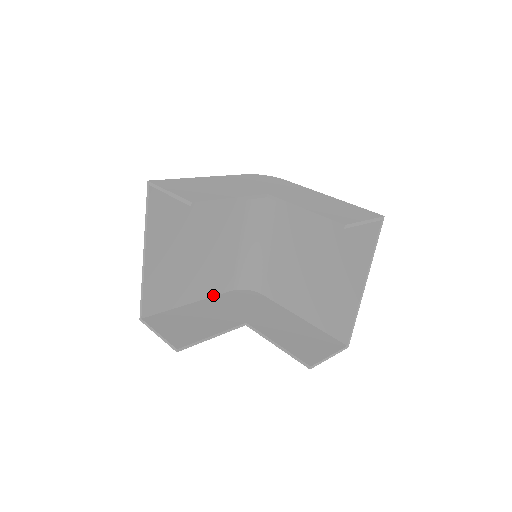
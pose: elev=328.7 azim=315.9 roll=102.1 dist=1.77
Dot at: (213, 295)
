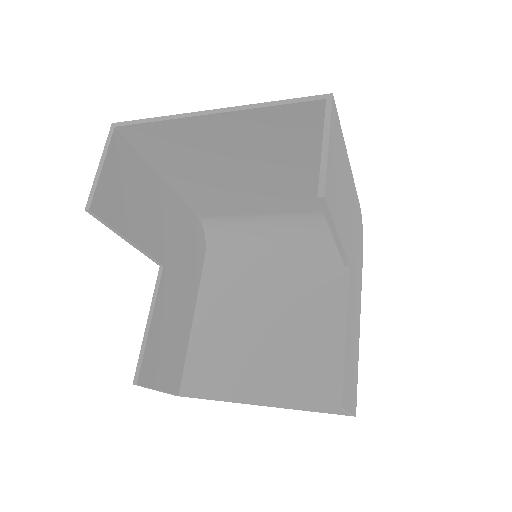
Dot at: (184, 200)
